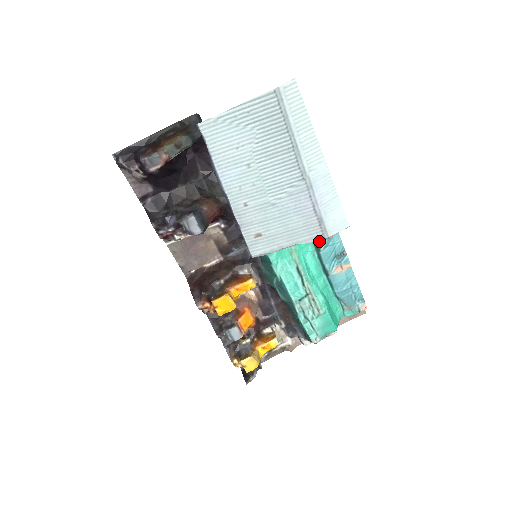
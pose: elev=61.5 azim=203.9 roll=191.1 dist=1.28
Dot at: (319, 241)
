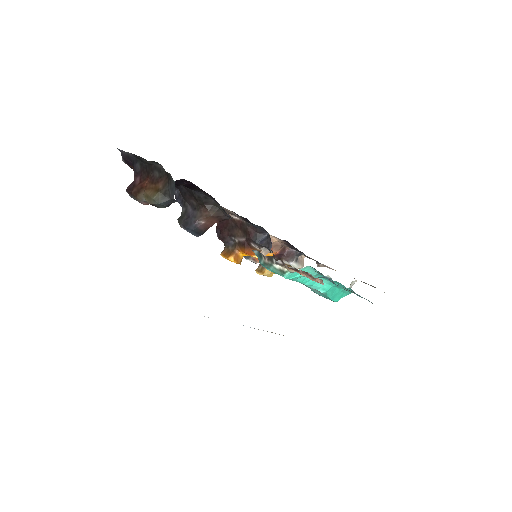
Dot at: occluded
